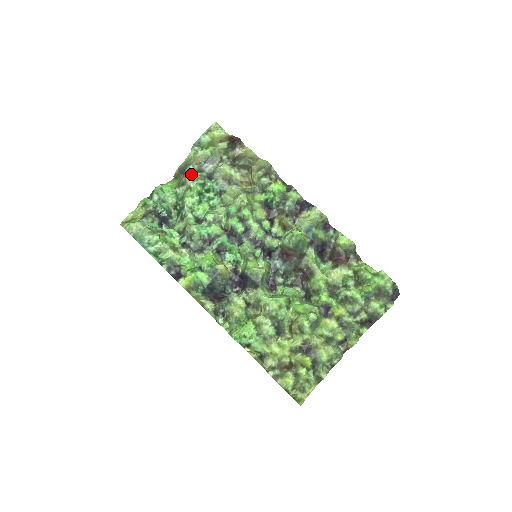
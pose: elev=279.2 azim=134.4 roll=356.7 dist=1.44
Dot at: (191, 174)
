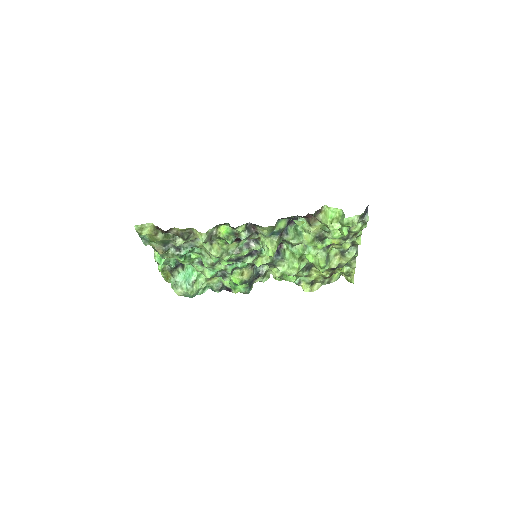
Dot at: (166, 256)
